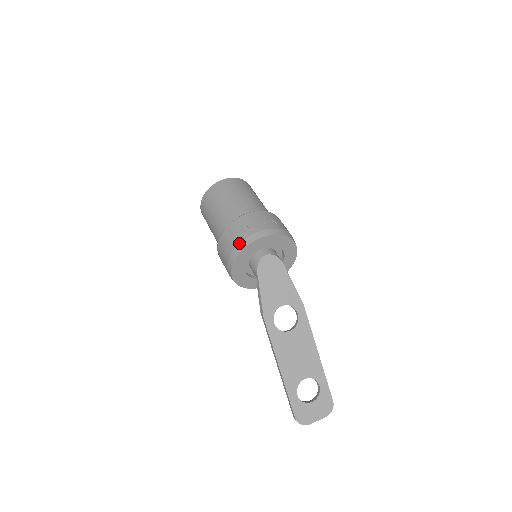
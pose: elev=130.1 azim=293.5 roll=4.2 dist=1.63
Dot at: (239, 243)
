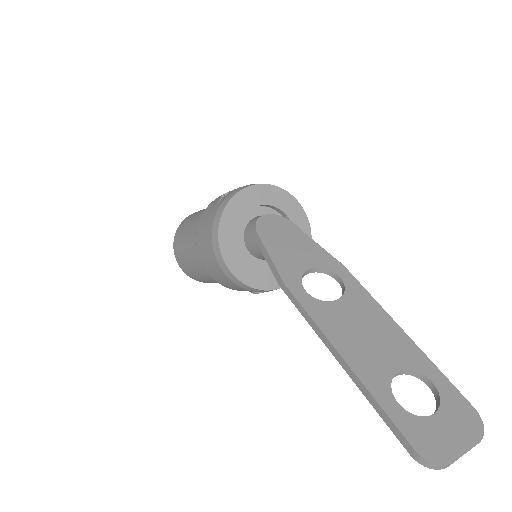
Dot at: (221, 203)
